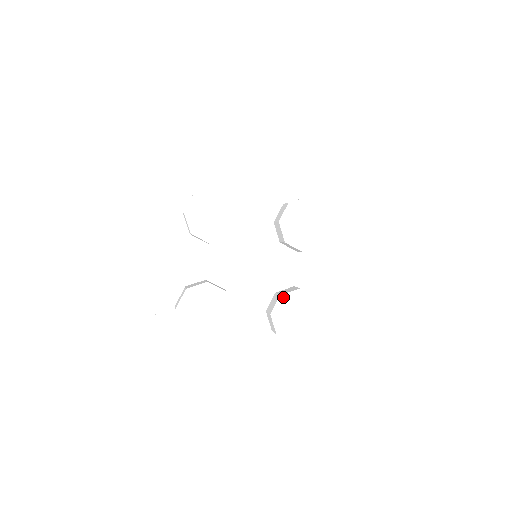
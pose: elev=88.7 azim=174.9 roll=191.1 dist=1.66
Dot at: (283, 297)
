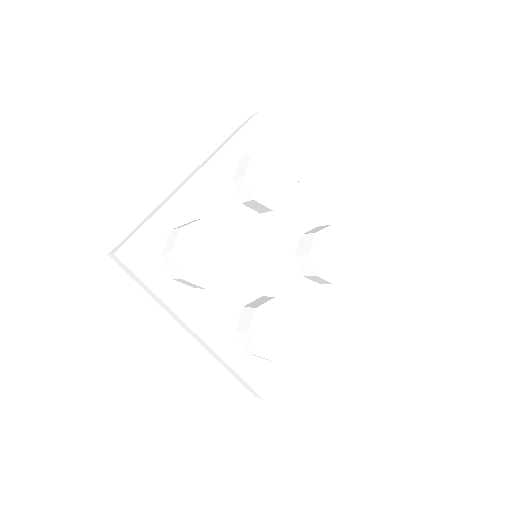
Dot at: (276, 301)
